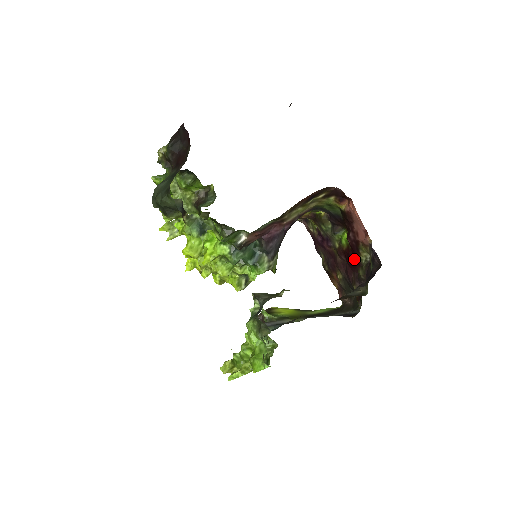
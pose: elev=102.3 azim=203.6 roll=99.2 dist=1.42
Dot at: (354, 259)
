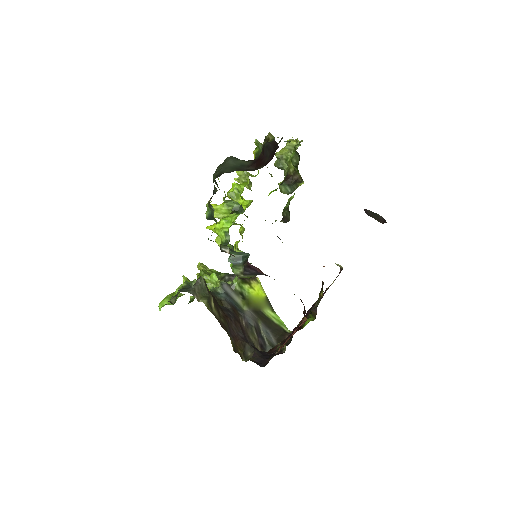
Dot at: occluded
